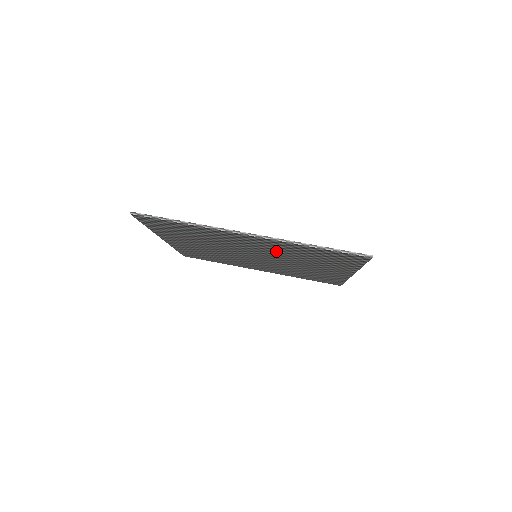
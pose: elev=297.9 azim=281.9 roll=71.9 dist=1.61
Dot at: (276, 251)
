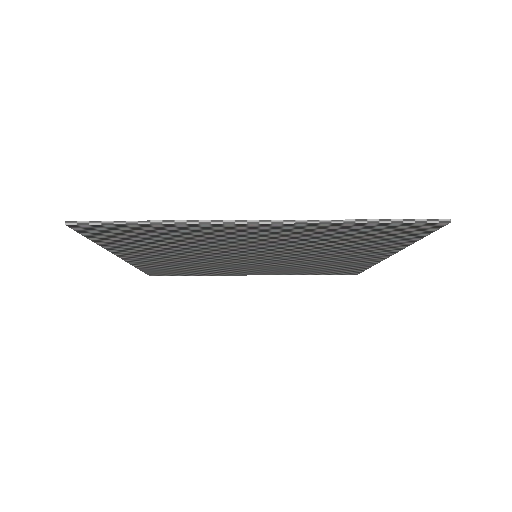
Dot at: (293, 242)
